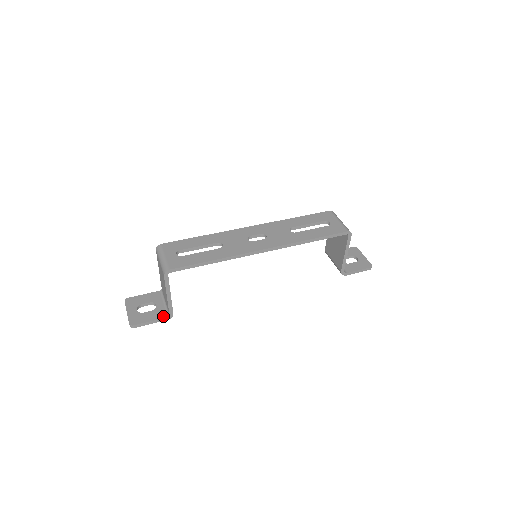
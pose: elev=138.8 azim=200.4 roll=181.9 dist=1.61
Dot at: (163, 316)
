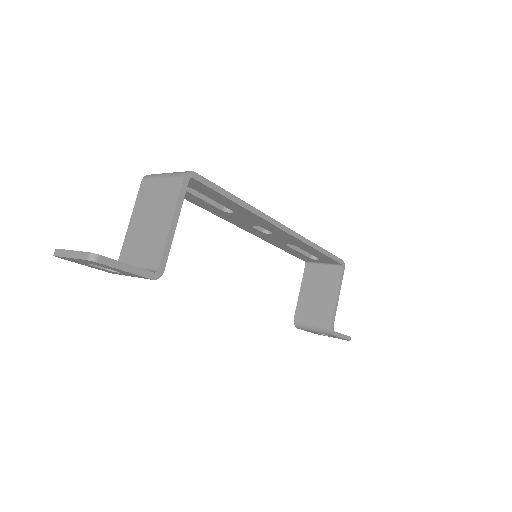
Dot at: (146, 270)
